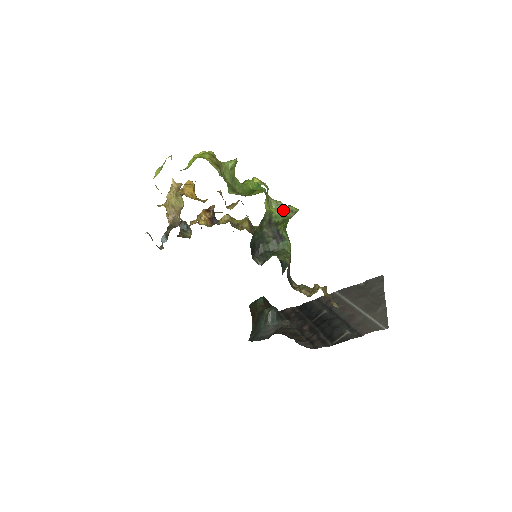
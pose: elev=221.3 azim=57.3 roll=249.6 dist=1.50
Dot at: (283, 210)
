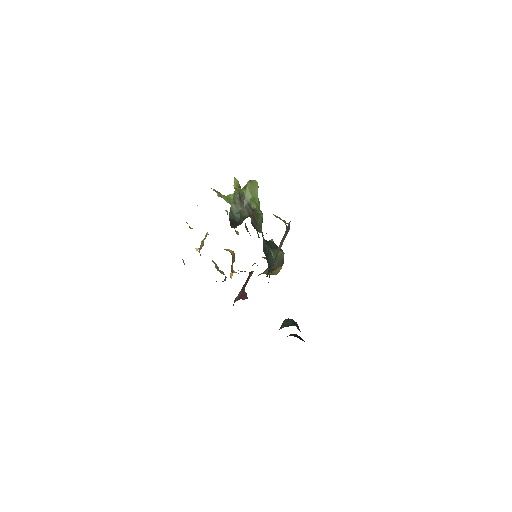
Dot at: occluded
